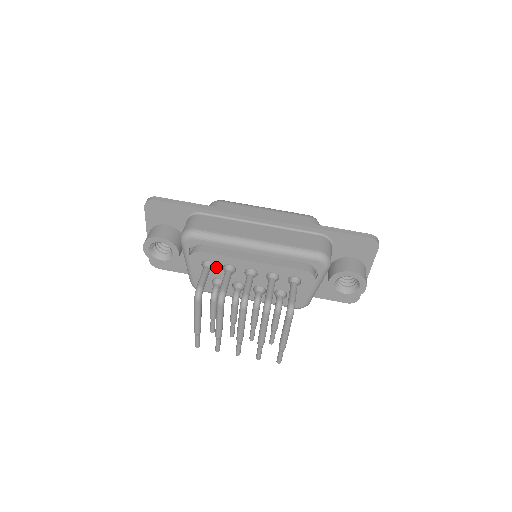
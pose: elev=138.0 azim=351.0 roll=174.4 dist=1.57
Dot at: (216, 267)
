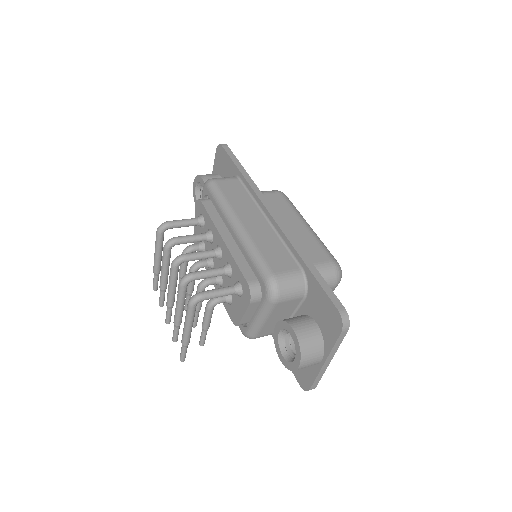
Dot at: (205, 227)
